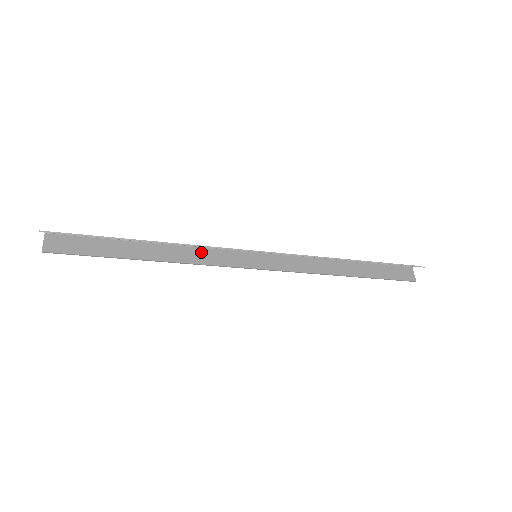
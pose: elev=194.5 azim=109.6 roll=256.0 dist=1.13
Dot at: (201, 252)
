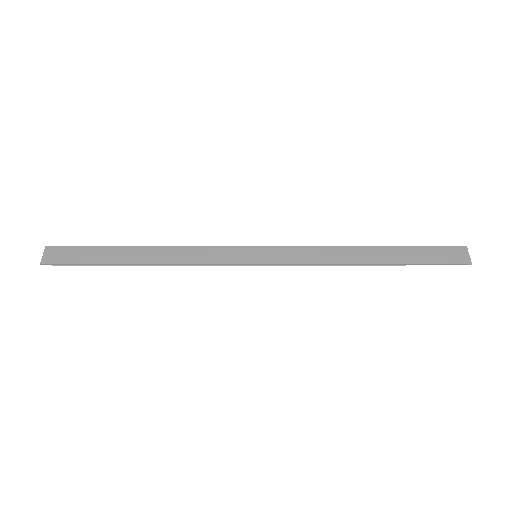
Dot at: (197, 253)
